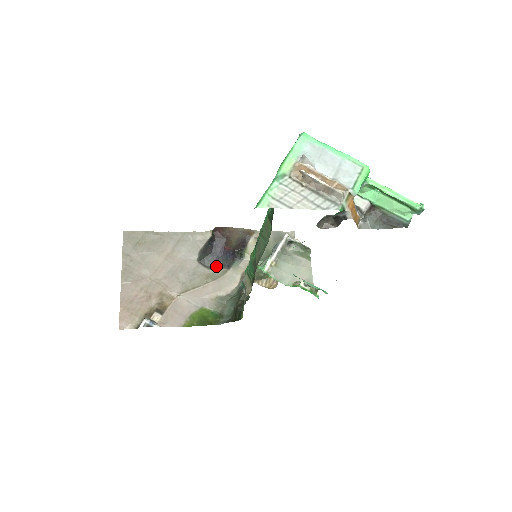
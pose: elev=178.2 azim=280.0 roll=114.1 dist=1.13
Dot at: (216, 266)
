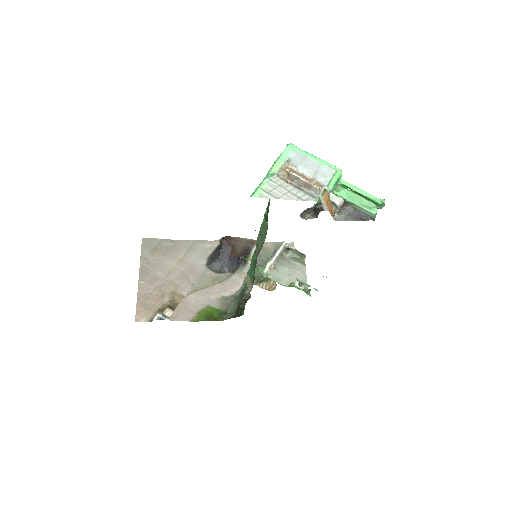
Dot at: (222, 270)
